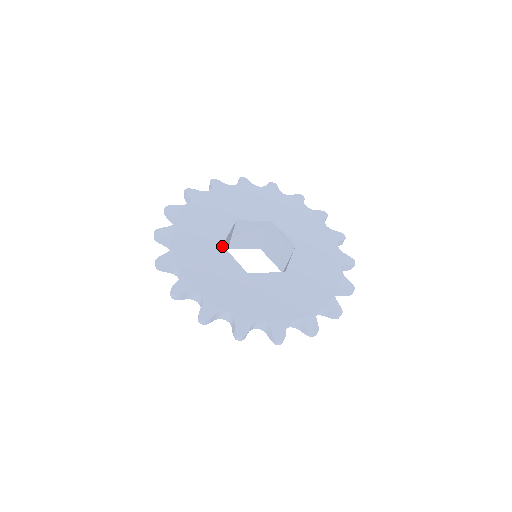
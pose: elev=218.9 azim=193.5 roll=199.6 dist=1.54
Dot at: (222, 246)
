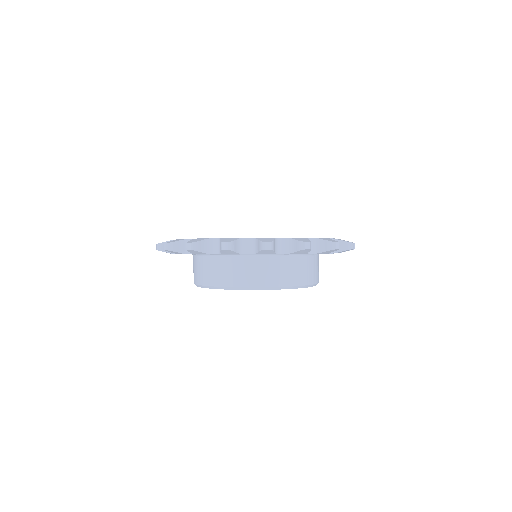
Dot at: occluded
